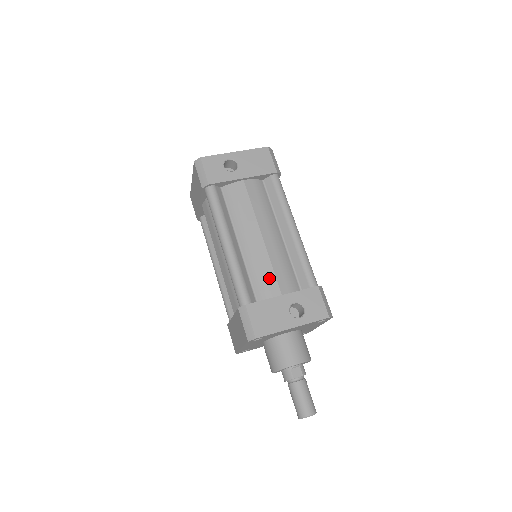
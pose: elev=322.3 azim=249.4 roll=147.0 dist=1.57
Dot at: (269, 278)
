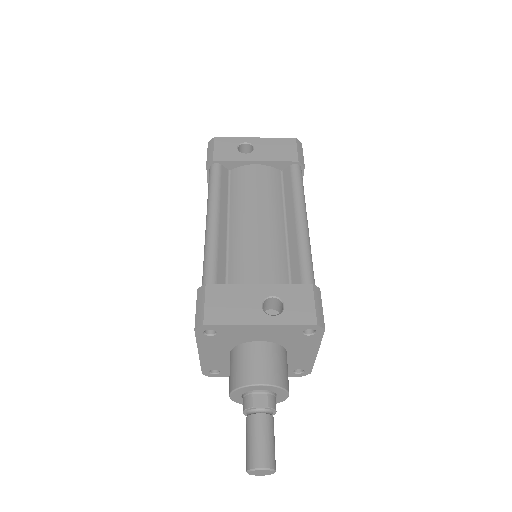
Dot at: (250, 264)
